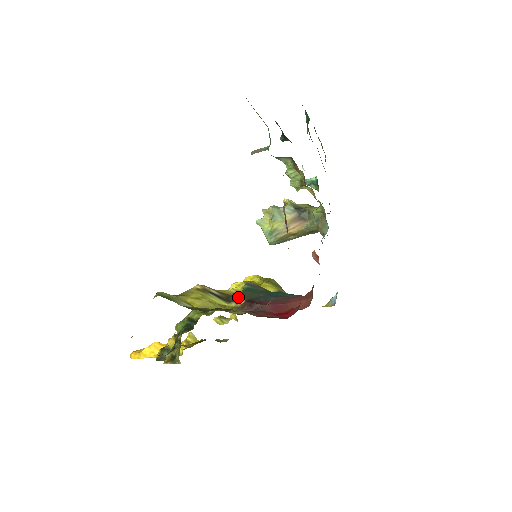
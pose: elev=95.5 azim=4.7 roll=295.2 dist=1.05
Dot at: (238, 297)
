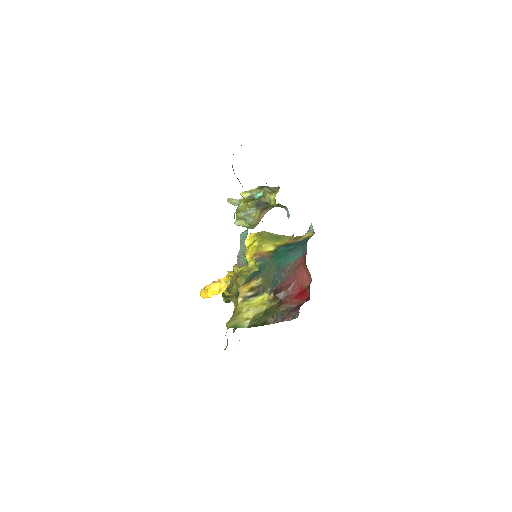
Dot at: (263, 284)
